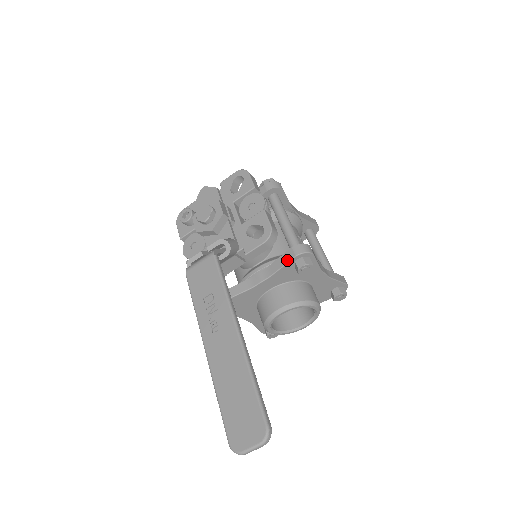
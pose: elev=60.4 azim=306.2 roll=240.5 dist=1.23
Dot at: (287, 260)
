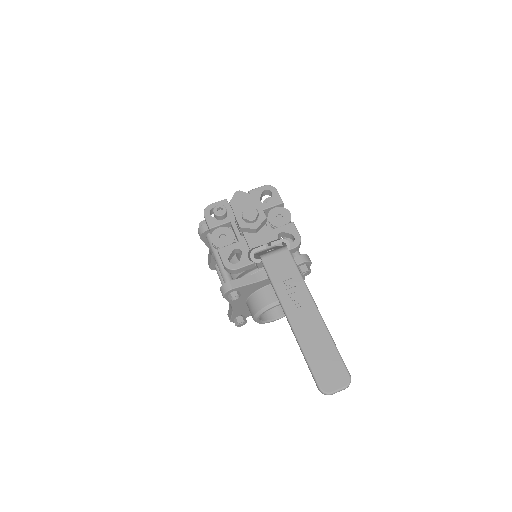
Dot at: occluded
